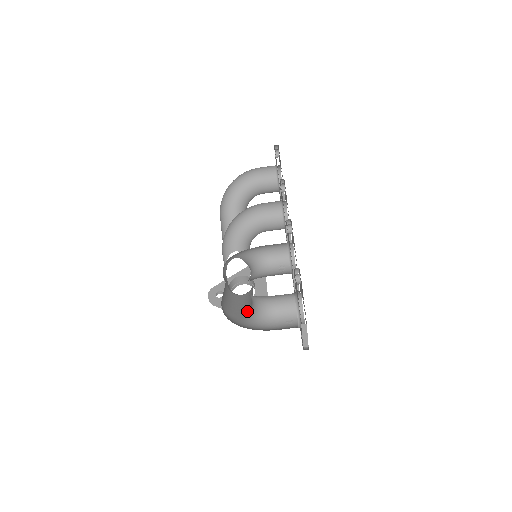
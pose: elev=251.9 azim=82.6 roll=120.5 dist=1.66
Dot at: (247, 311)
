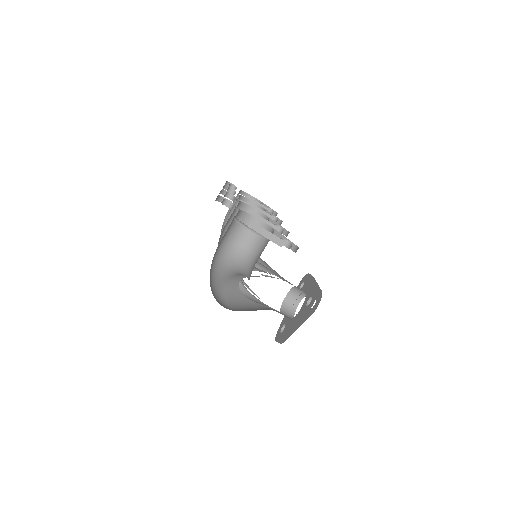
Dot at: occluded
